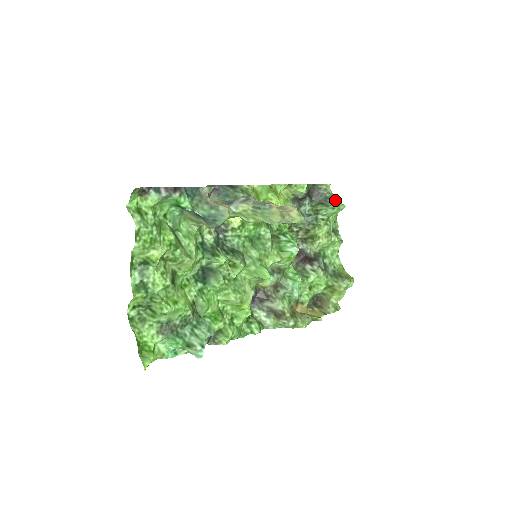
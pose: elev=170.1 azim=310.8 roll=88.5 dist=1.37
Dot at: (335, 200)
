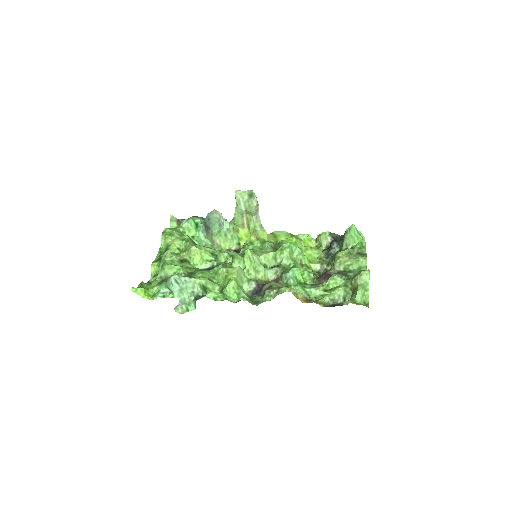
Dot at: occluded
